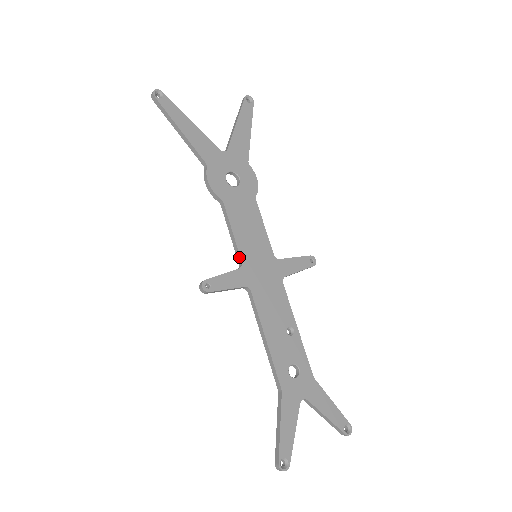
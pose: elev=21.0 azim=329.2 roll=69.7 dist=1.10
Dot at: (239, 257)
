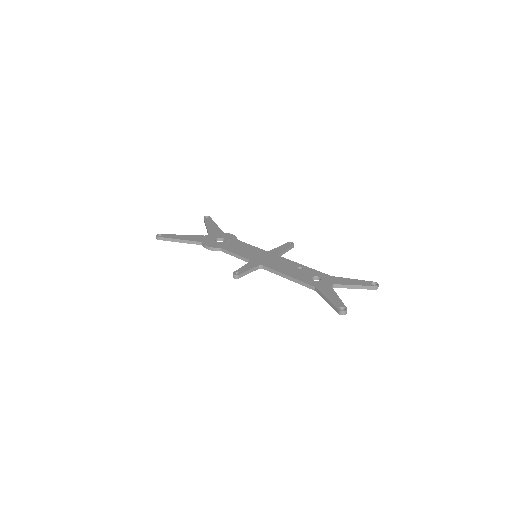
Dot at: (246, 260)
